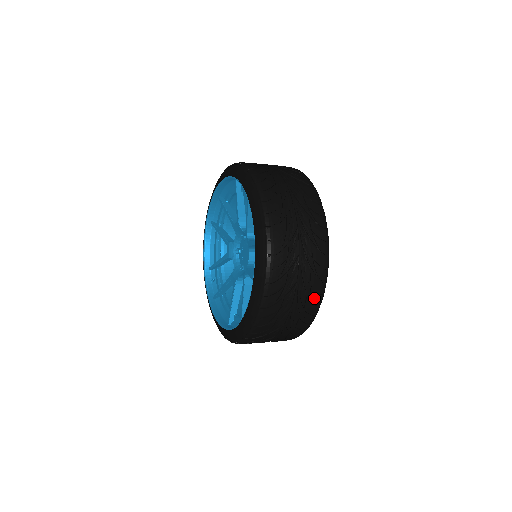
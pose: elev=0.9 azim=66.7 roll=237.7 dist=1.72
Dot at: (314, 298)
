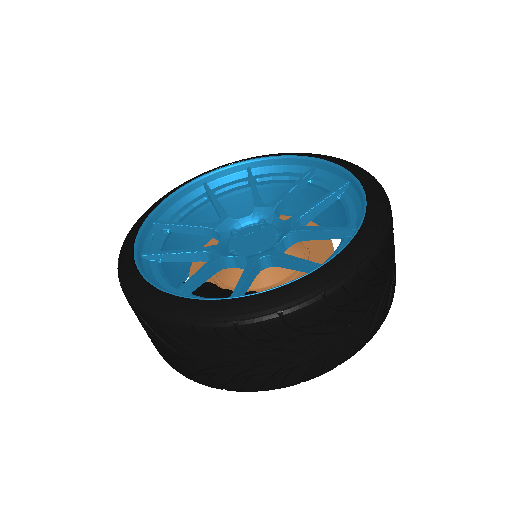
Dot at: (349, 349)
